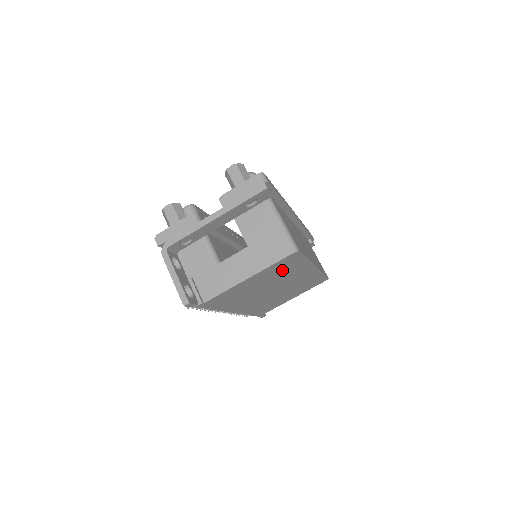
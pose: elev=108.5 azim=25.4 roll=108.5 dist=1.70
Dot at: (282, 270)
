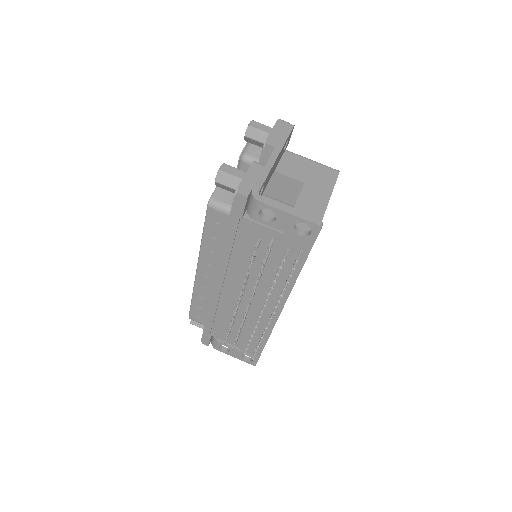
Dot at: occluded
